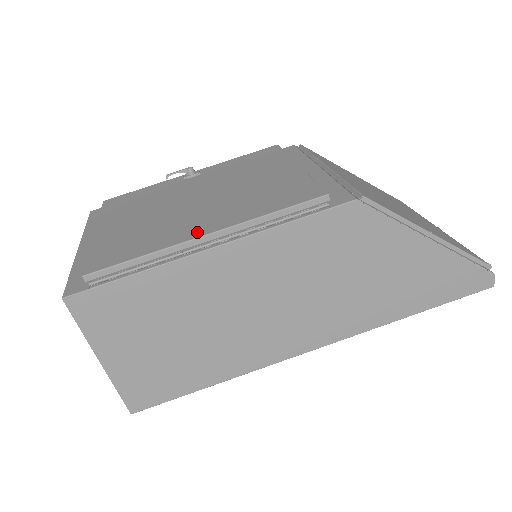
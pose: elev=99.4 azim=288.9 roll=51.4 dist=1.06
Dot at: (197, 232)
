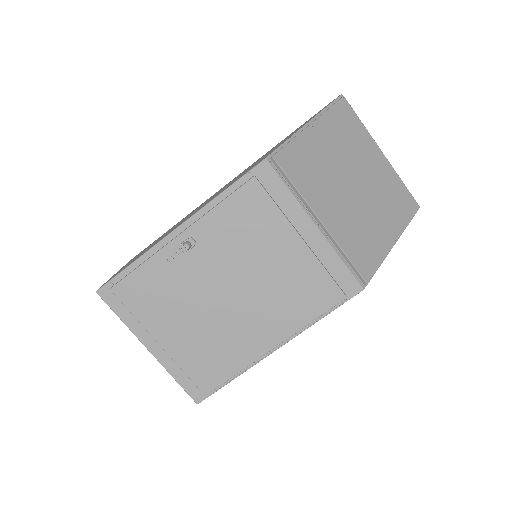
Dot at: (263, 346)
